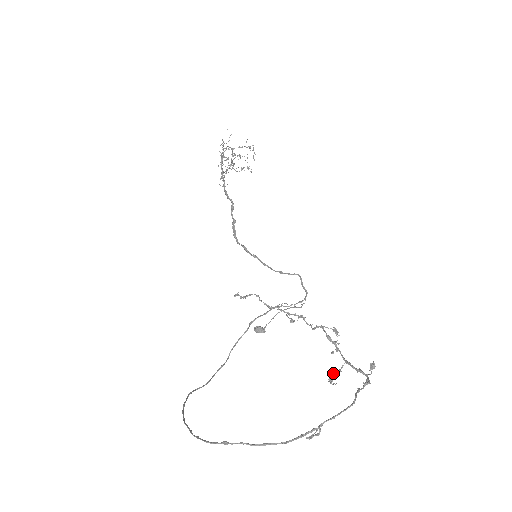
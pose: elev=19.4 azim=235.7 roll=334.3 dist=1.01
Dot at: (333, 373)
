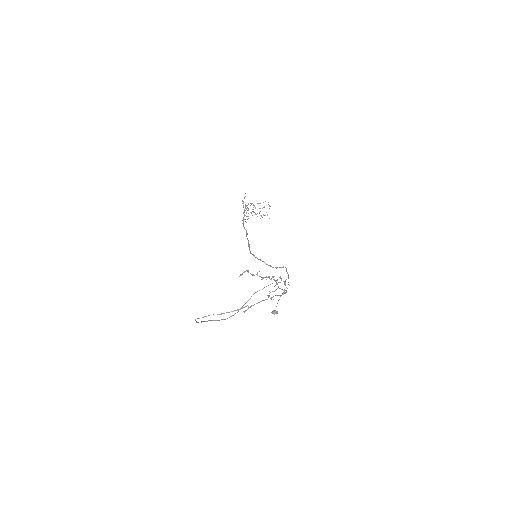
Dot at: (270, 292)
